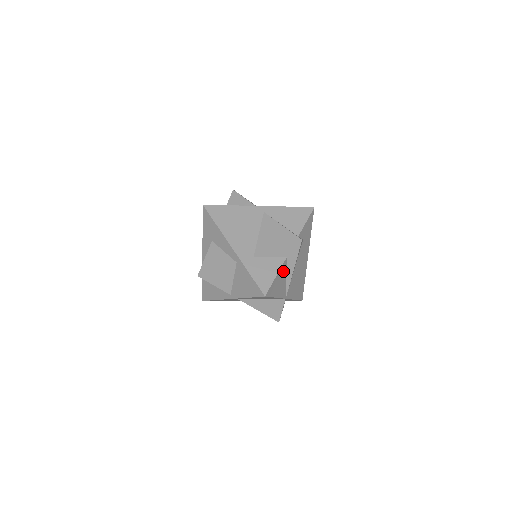
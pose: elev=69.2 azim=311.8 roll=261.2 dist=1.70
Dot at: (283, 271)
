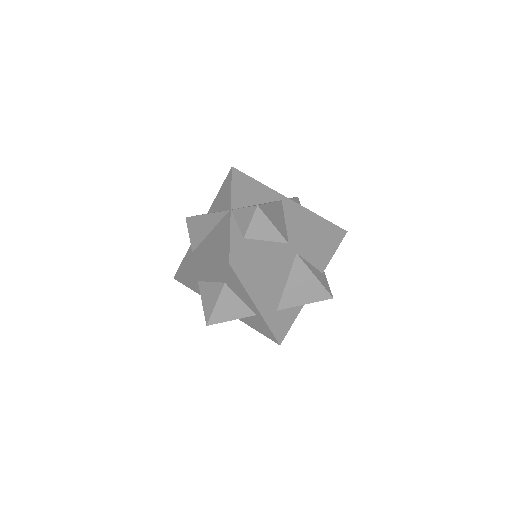
Dot at: occluded
